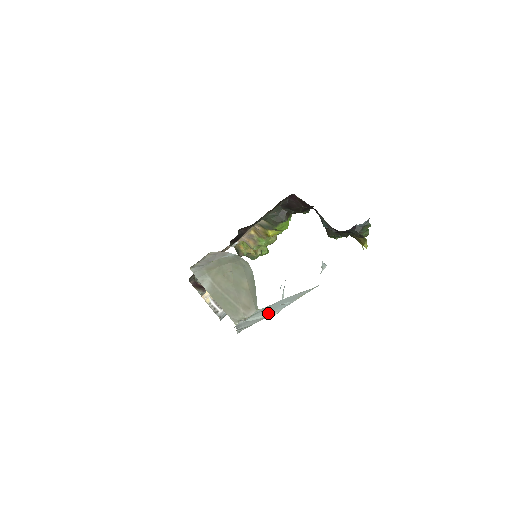
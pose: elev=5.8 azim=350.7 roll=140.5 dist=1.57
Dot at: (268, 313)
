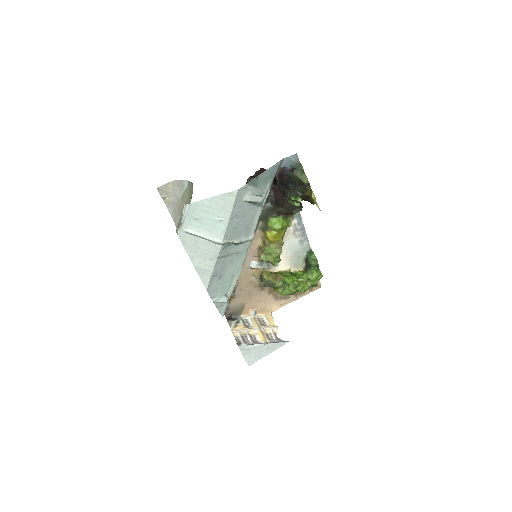
Dot at: (208, 234)
